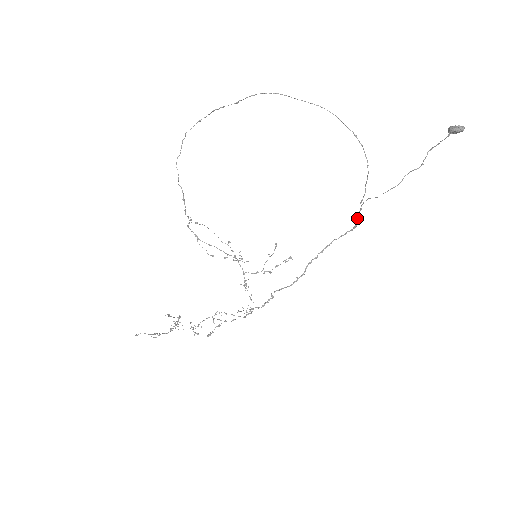
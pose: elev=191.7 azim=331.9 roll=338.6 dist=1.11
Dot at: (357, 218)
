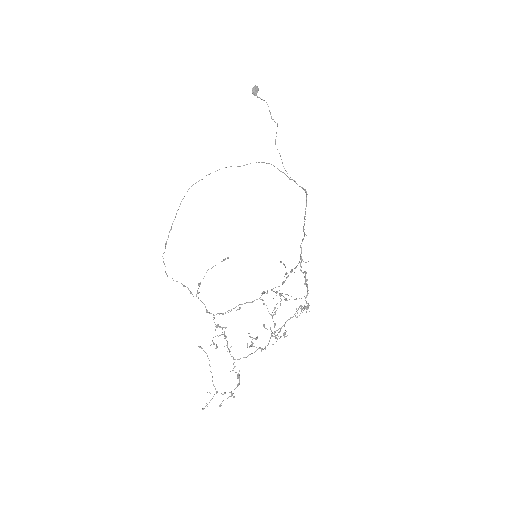
Dot at: occluded
